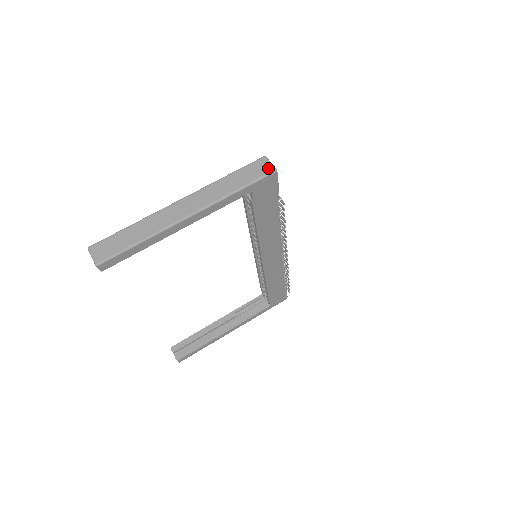
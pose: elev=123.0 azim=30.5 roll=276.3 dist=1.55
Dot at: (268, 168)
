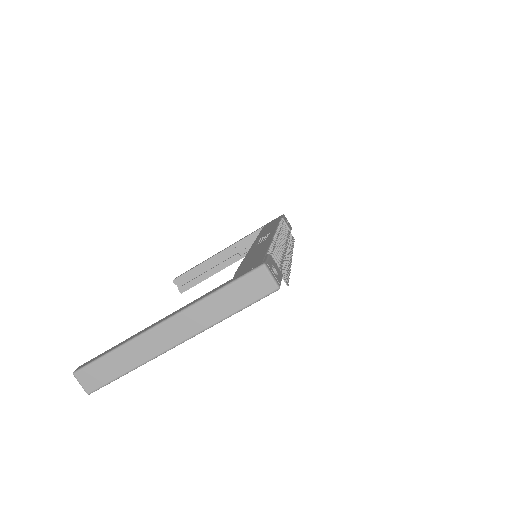
Dot at: (268, 286)
